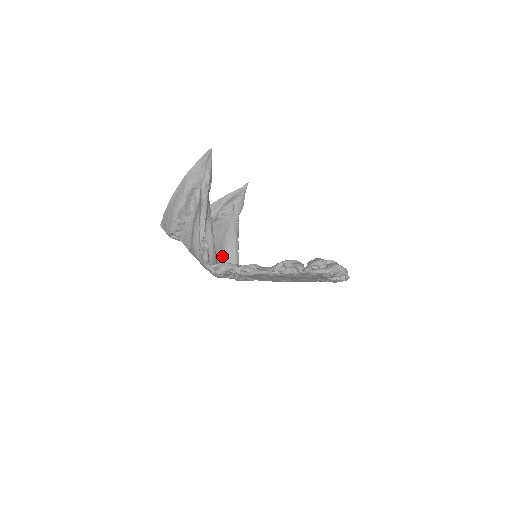
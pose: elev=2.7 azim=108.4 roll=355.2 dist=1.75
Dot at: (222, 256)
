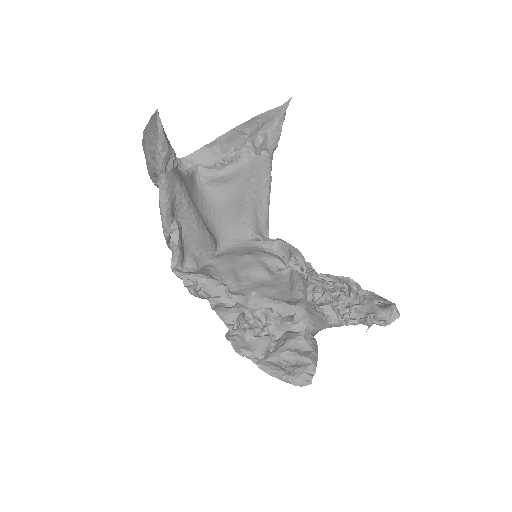
Dot at: (243, 211)
